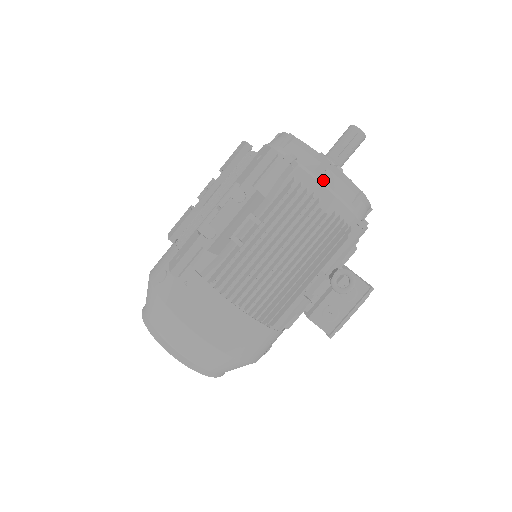
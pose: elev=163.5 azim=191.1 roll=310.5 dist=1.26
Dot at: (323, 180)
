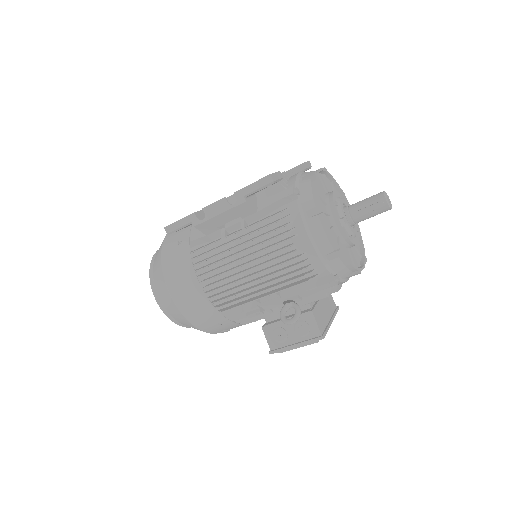
Dot at: (308, 222)
